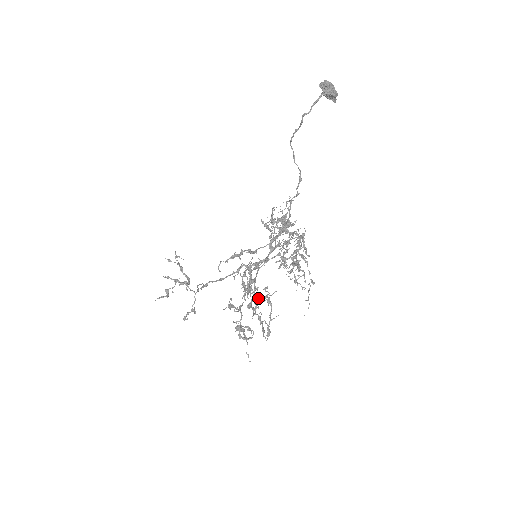
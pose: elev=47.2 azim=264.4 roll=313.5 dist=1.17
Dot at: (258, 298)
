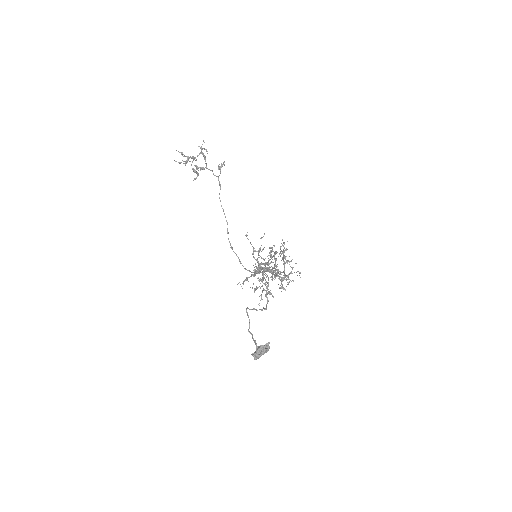
Dot at: (268, 262)
